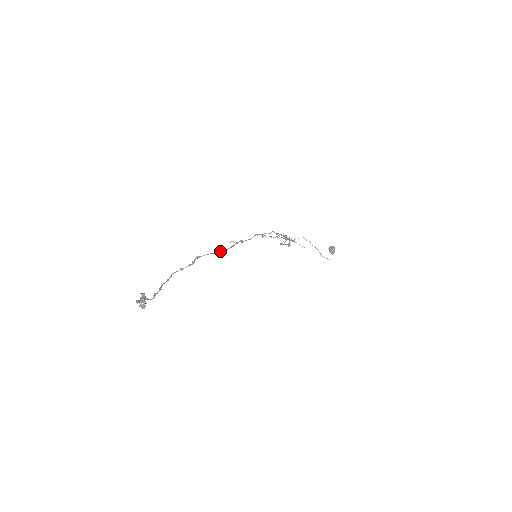
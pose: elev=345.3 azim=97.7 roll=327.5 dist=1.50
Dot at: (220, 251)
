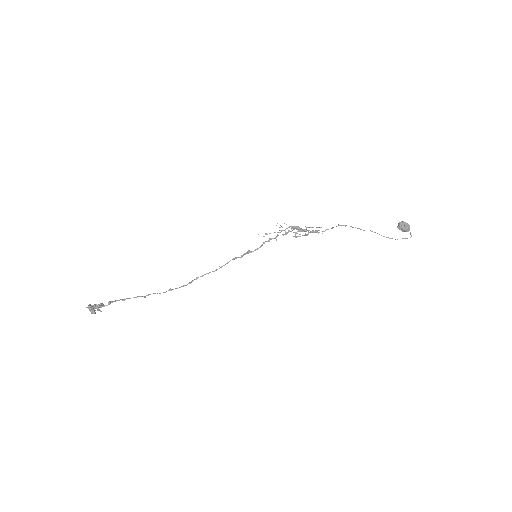
Dot at: occluded
